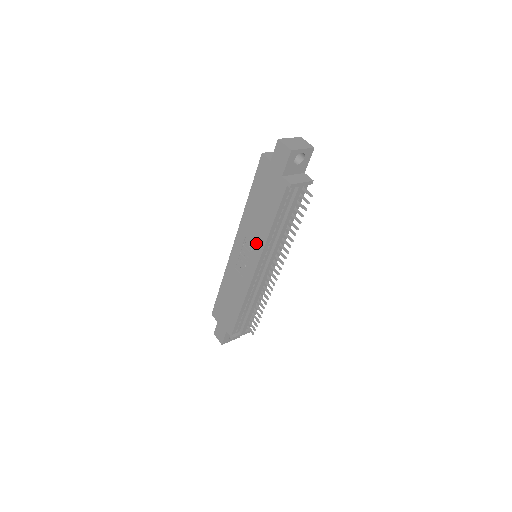
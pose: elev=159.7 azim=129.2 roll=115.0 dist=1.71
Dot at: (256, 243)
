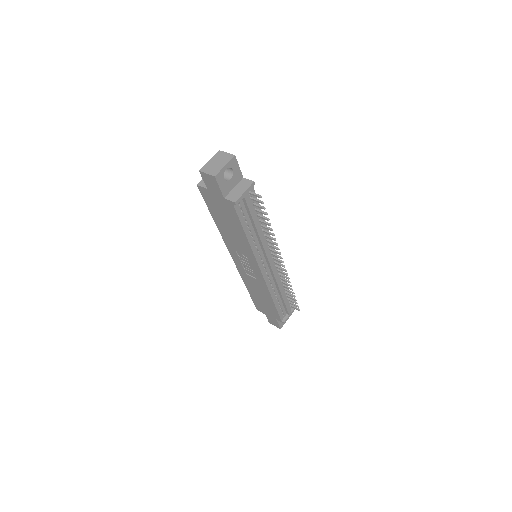
Dot at: (246, 253)
